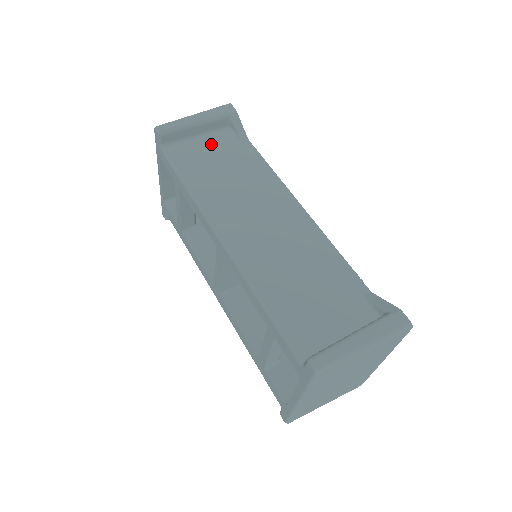
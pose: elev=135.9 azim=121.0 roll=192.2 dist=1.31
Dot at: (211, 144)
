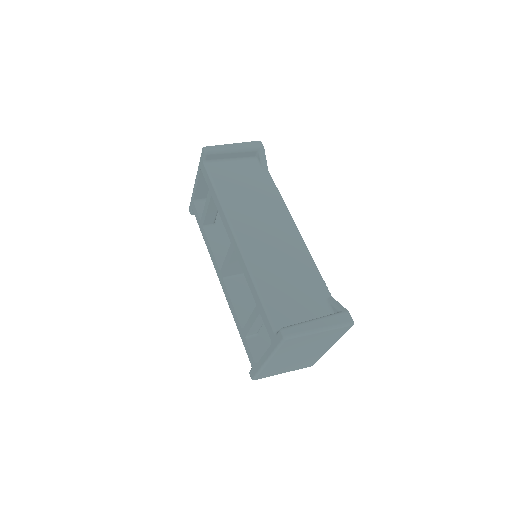
Dot at: (241, 168)
